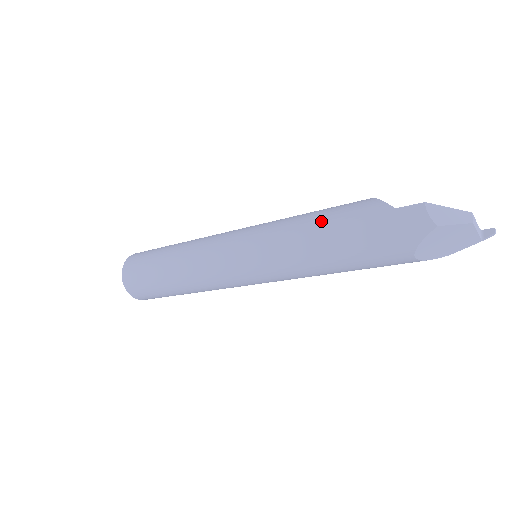
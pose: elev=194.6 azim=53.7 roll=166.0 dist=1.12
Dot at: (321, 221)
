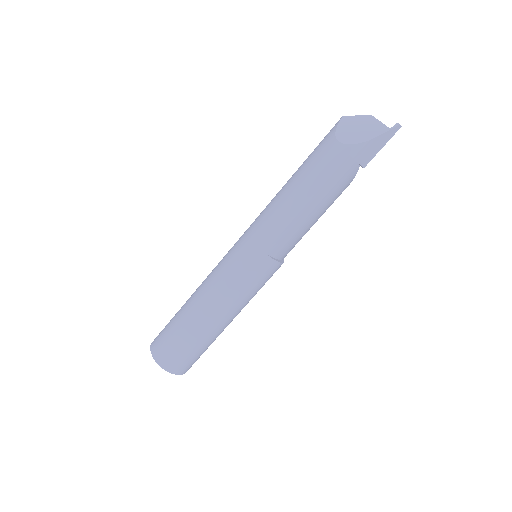
Dot at: occluded
